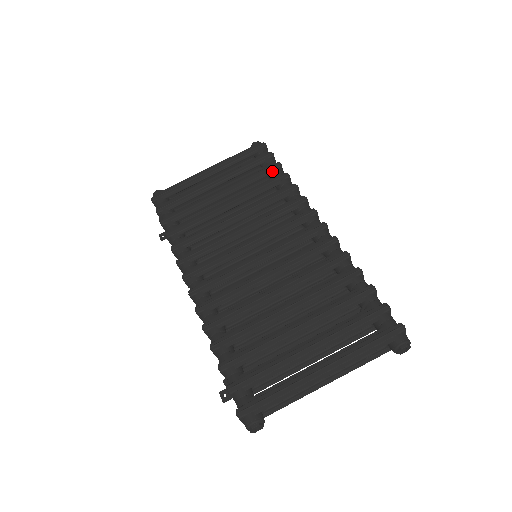
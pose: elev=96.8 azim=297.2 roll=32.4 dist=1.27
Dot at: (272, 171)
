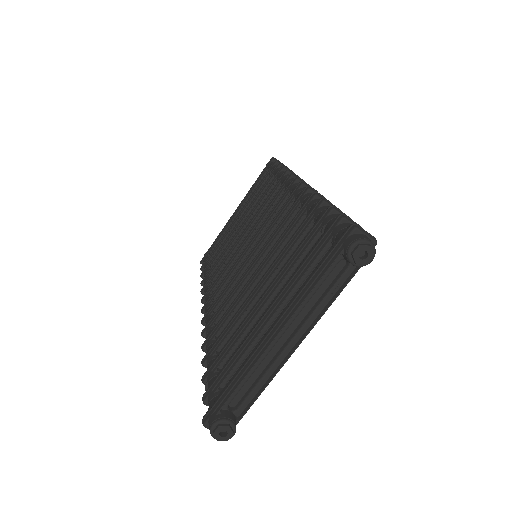
Dot at: (273, 174)
